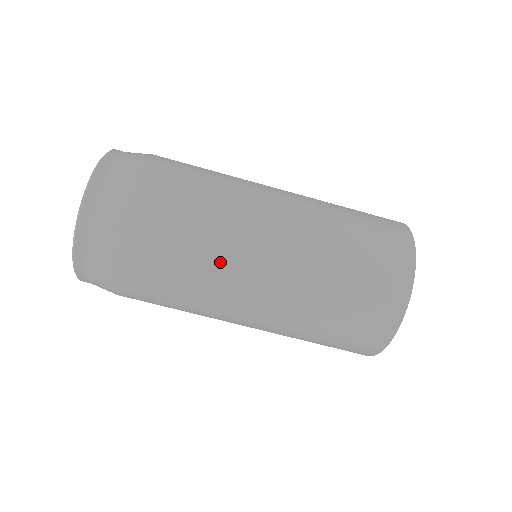
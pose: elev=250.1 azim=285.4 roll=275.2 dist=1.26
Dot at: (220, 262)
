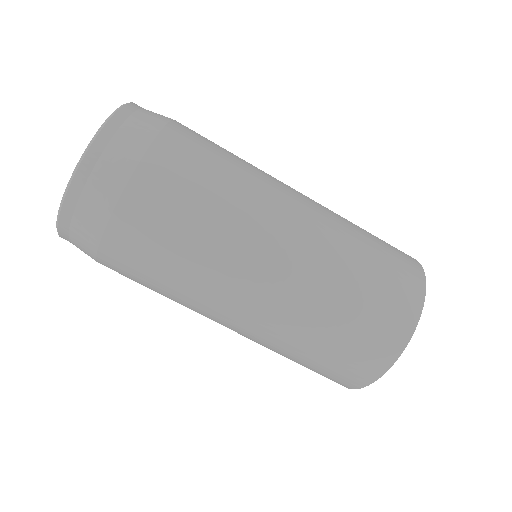
Dot at: (207, 281)
